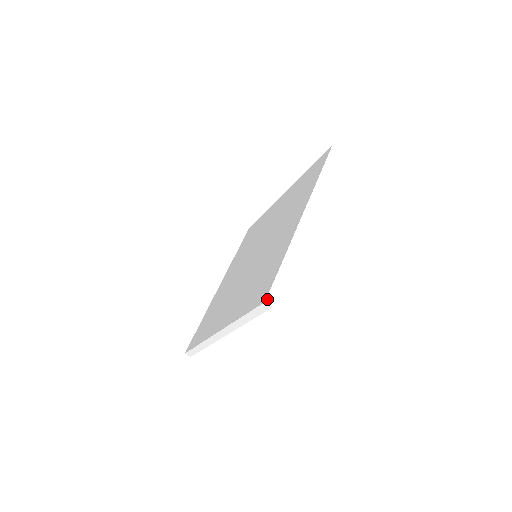
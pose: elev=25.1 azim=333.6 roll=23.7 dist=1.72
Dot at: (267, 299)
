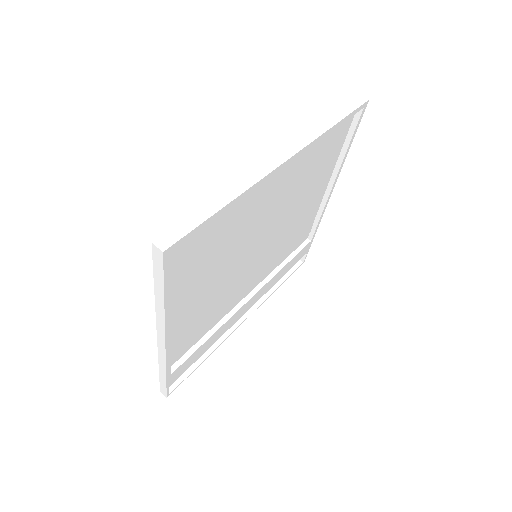
Dot at: (158, 240)
